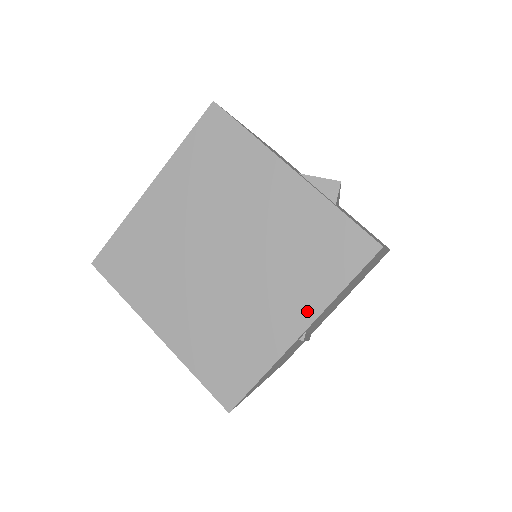
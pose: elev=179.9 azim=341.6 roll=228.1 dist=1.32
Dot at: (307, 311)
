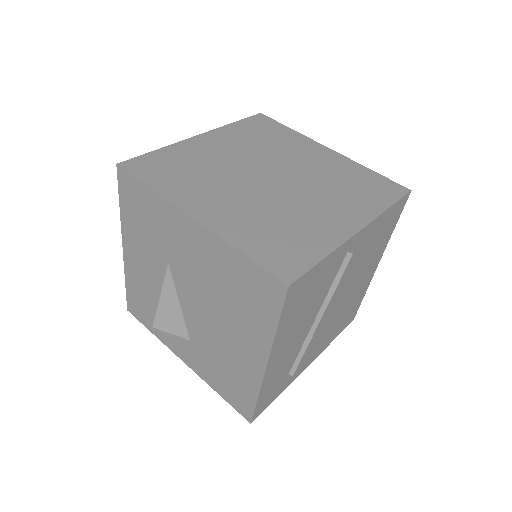
Dot at: (361, 216)
